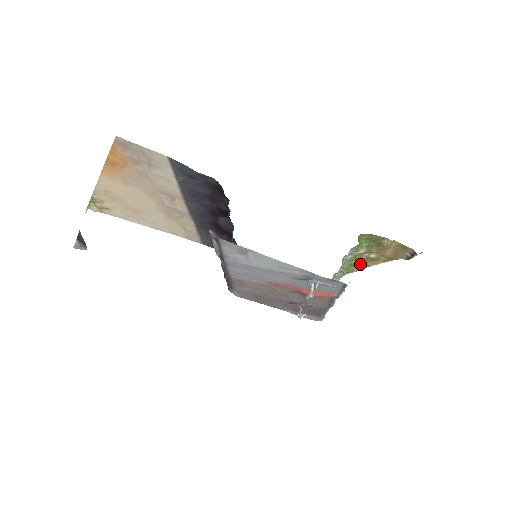
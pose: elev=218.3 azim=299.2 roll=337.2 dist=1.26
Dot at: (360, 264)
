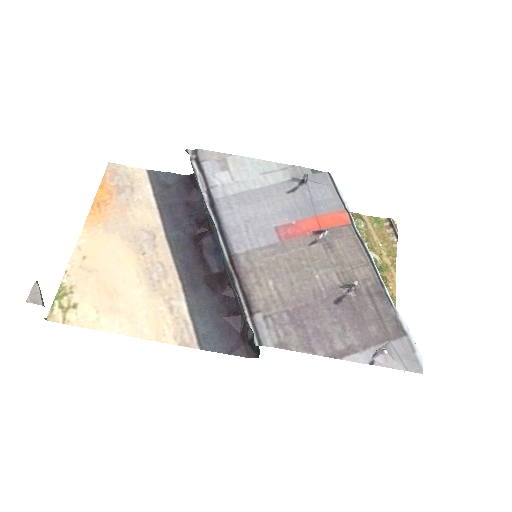
Dot at: occluded
